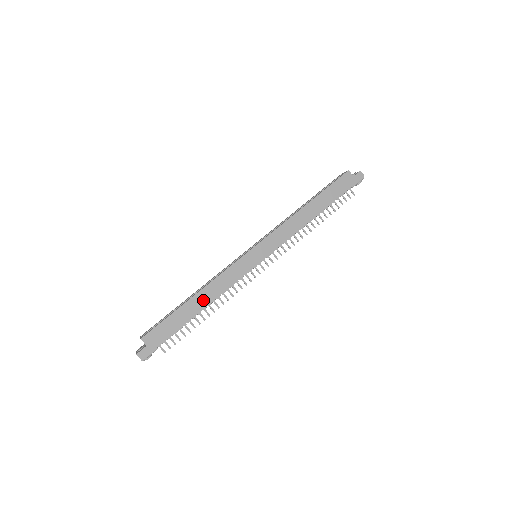
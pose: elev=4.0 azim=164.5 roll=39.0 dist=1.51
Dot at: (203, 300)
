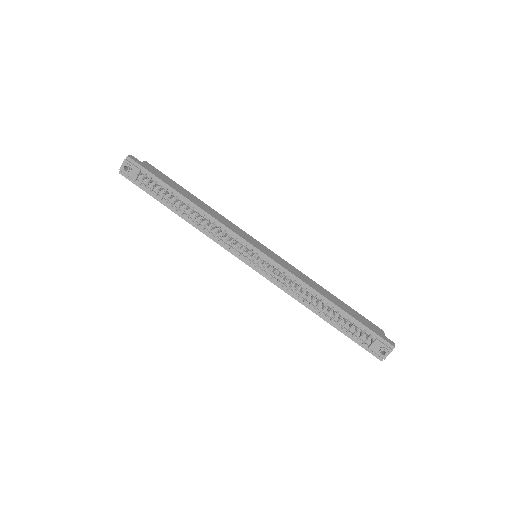
Dot at: (199, 204)
